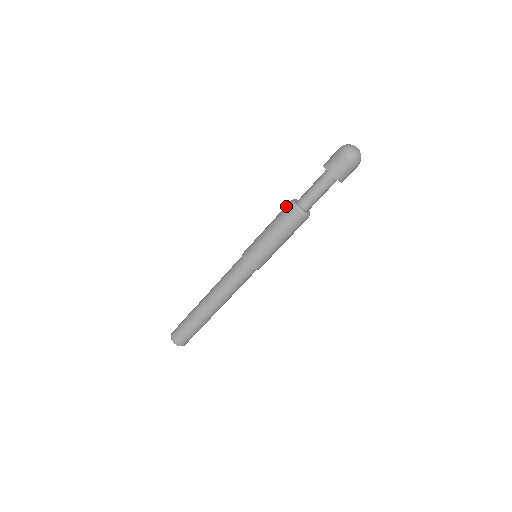
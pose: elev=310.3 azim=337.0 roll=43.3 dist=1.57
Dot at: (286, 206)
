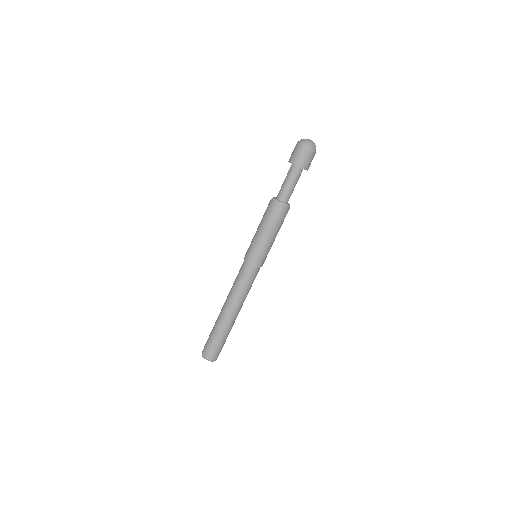
Dot at: (272, 207)
